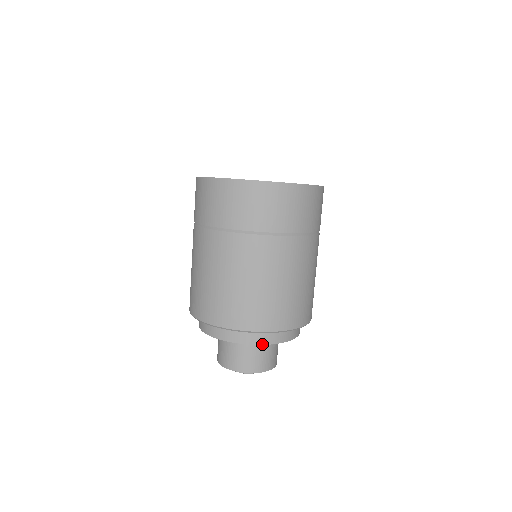
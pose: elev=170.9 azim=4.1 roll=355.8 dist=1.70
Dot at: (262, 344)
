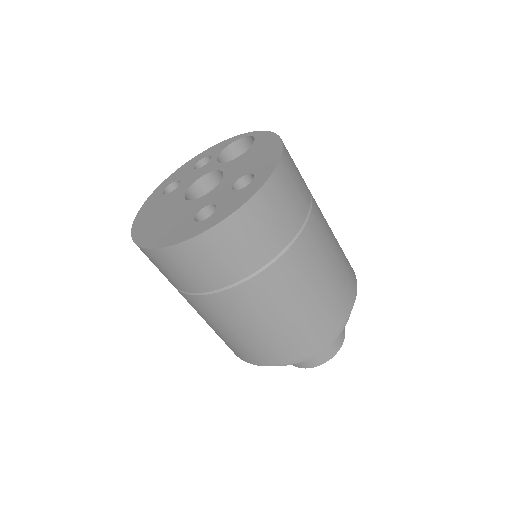
Dot at: (349, 316)
